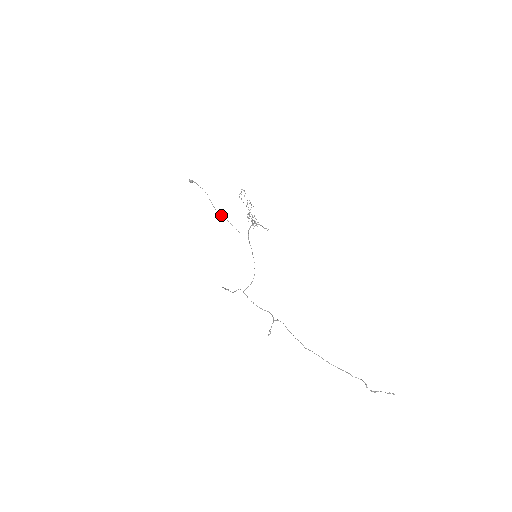
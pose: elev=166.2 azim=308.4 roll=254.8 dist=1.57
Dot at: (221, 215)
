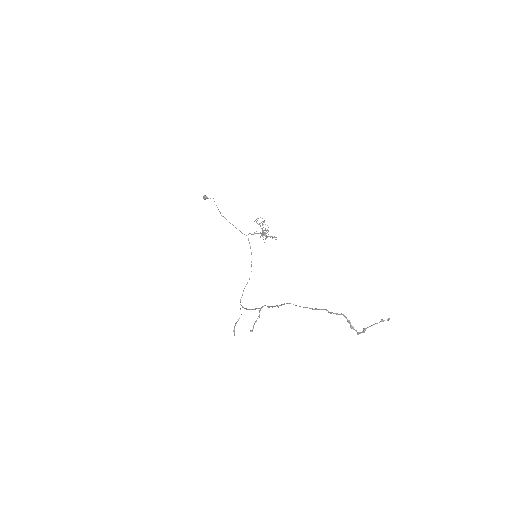
Dot at: occluded
